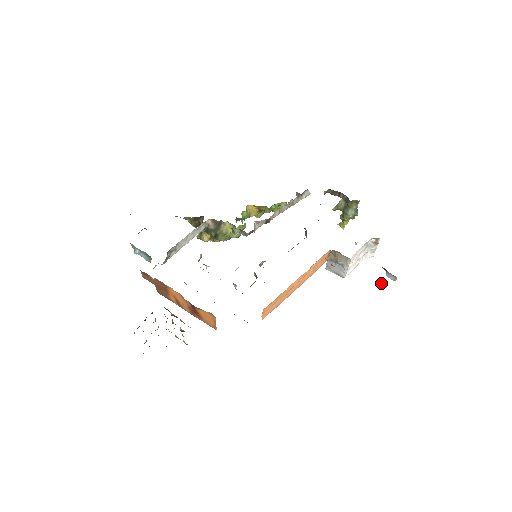
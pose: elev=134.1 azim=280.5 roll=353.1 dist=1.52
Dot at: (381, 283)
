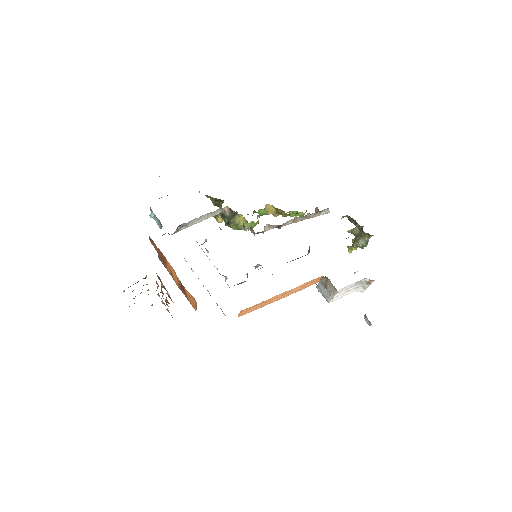
Dot at: occluded
